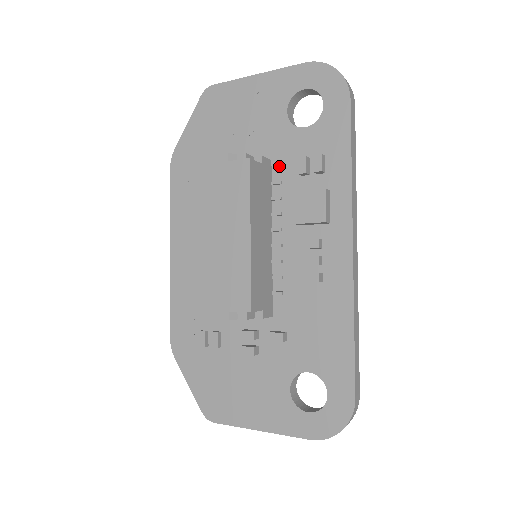
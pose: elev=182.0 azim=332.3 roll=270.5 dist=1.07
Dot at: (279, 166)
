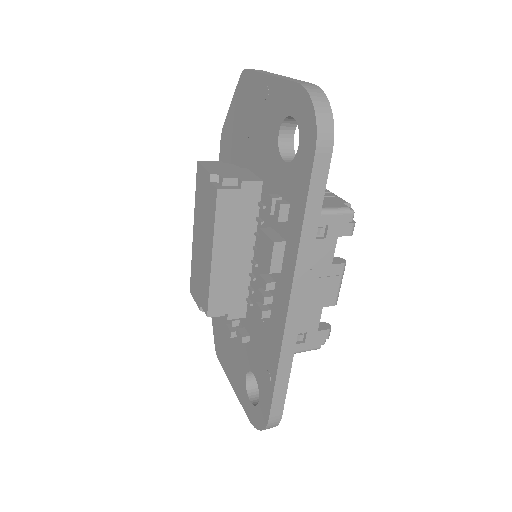
Dot at: (266, 190)
